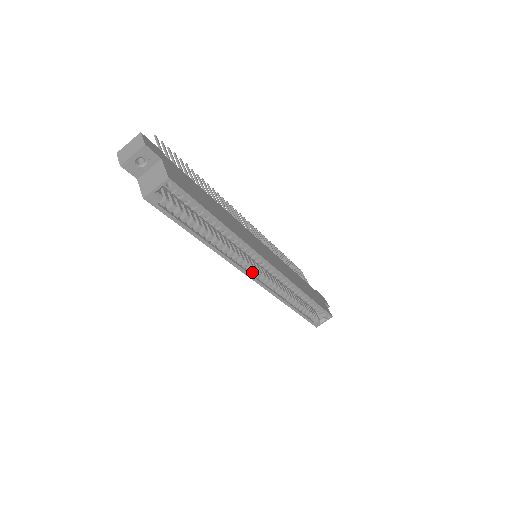
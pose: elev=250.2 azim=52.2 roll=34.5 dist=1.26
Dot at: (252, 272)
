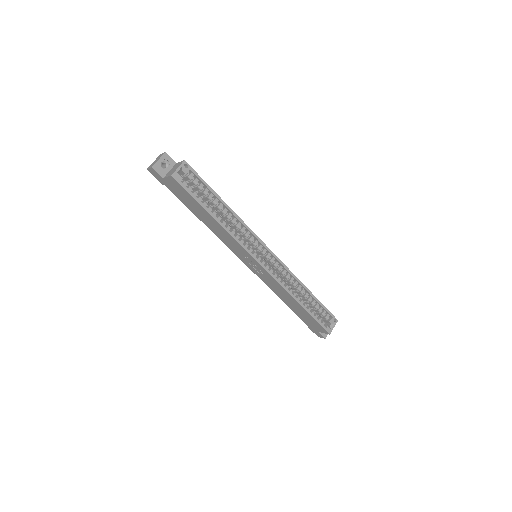
Dot at: (257, 258)
